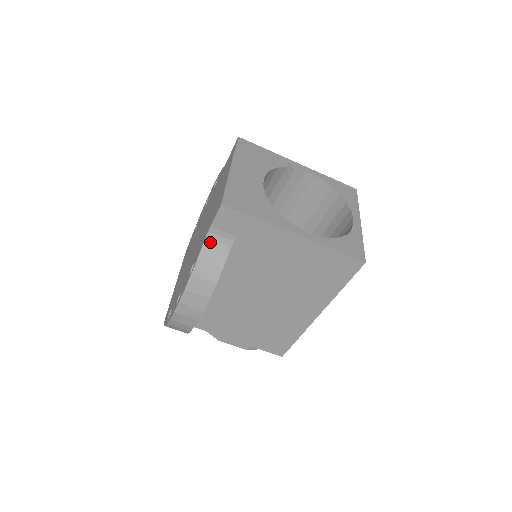
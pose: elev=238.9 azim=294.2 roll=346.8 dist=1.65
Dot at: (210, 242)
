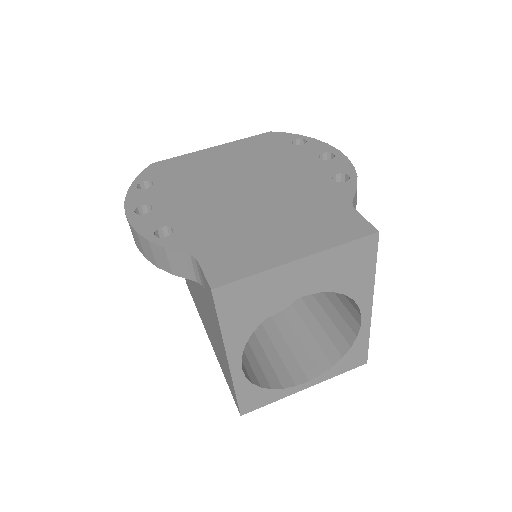
Dot at: (188, 259)
